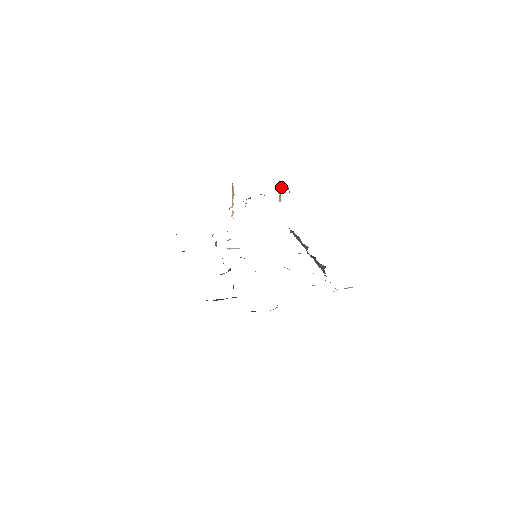
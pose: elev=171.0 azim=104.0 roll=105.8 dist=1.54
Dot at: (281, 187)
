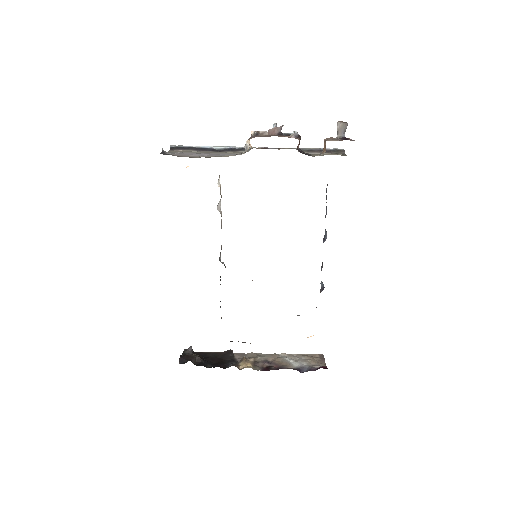
Dot at: (325, 149)
